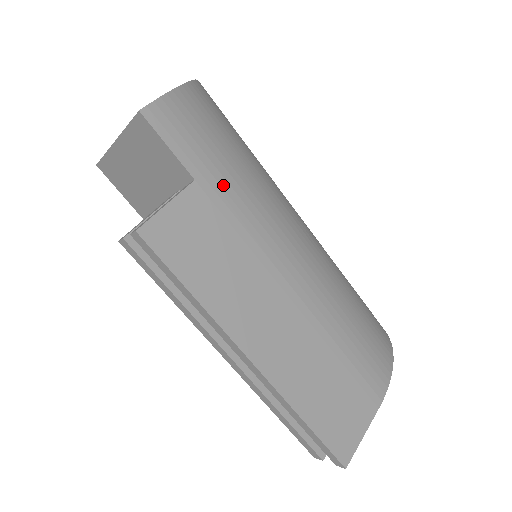
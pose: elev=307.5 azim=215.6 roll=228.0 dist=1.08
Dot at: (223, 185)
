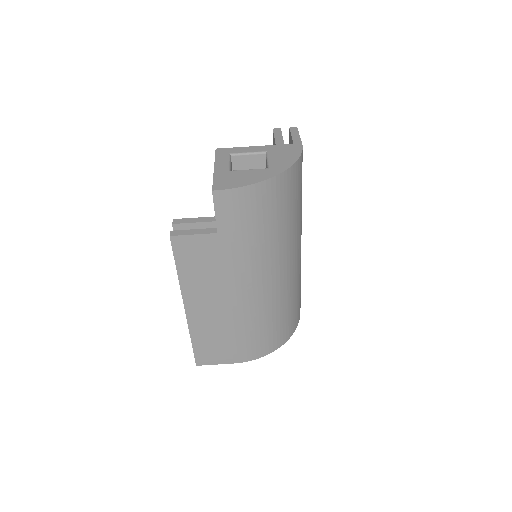
Dot at: (232, 242)
